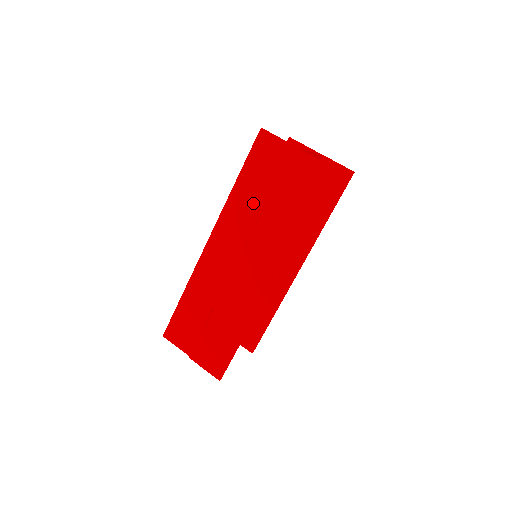
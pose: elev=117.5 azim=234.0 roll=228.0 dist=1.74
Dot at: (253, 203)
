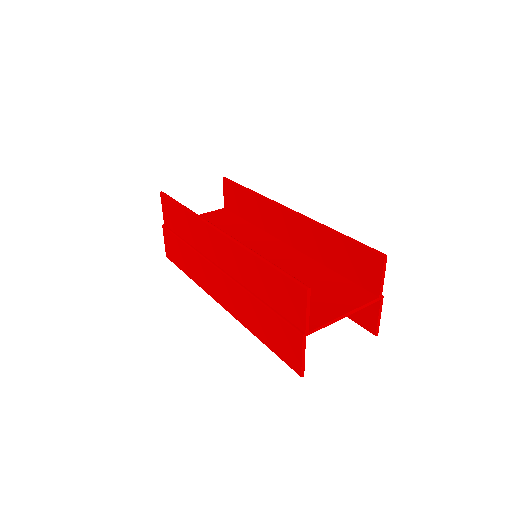
Dot at: (255, 282)
